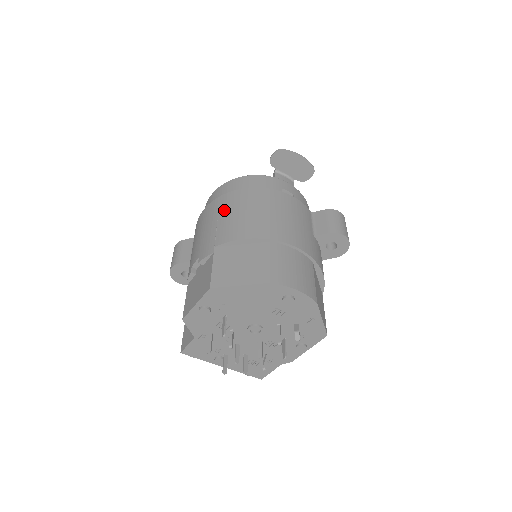
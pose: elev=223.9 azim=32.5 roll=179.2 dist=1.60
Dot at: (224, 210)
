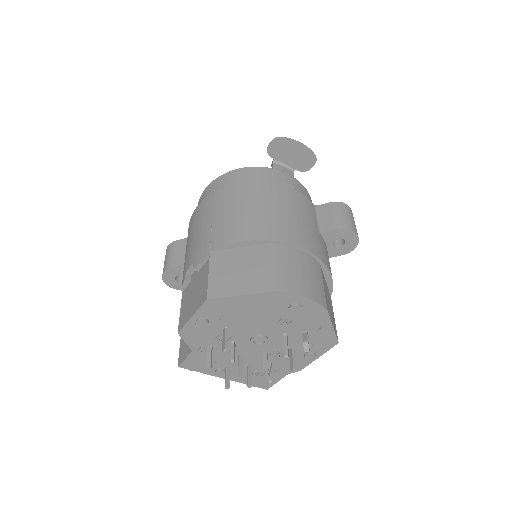
Dot at: (219, 208)
